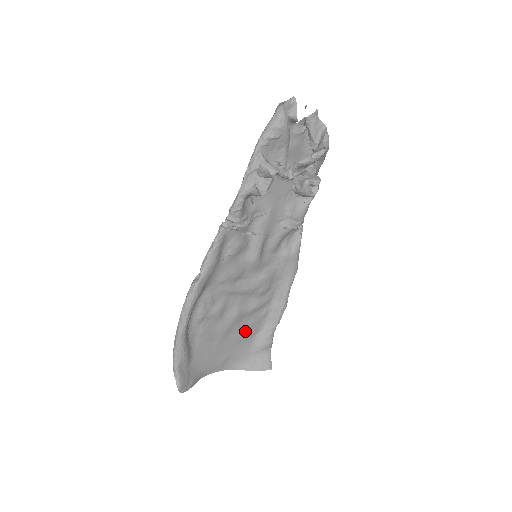
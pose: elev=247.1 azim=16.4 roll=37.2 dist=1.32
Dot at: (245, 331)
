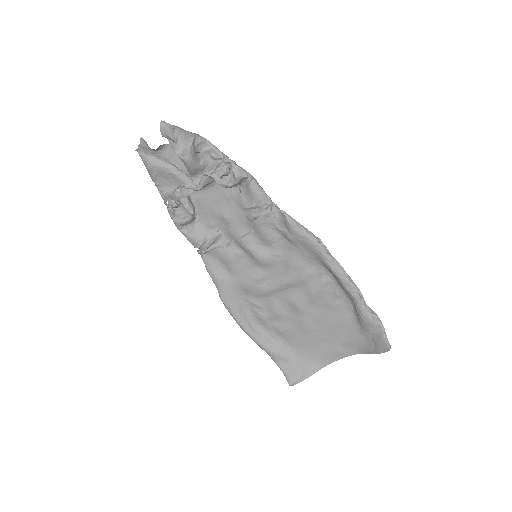
Dot at: (332, 316)
